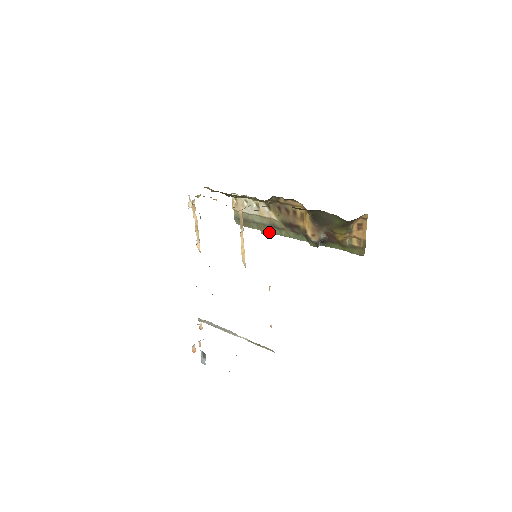
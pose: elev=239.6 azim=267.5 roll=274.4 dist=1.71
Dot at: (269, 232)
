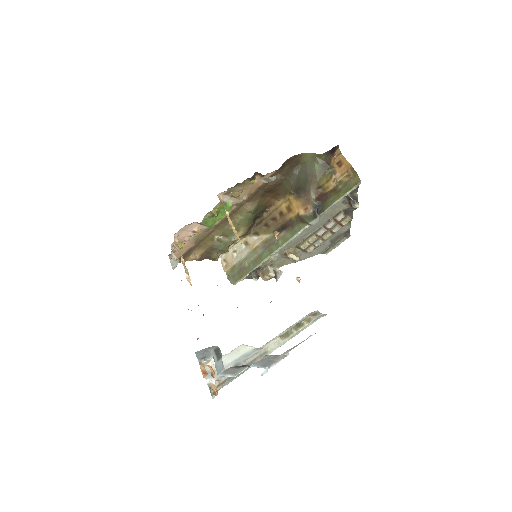
Dot at: (267, 258)
